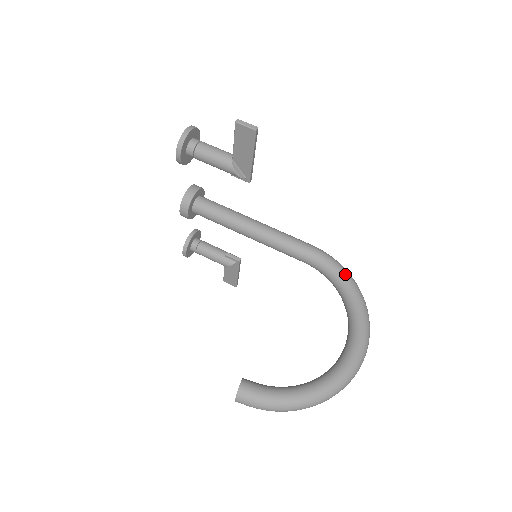
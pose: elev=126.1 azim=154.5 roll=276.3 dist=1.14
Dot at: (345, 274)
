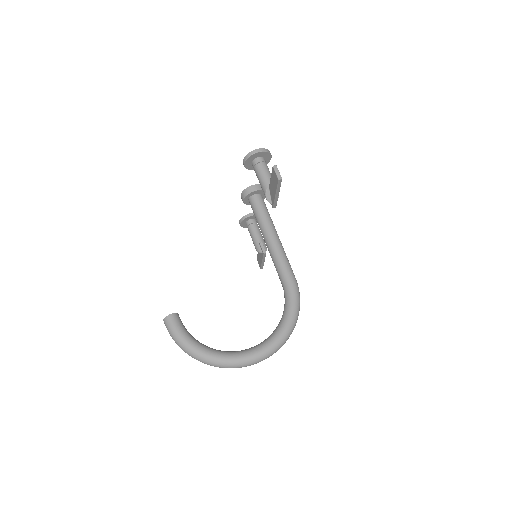
Dot at: (293, 310)
